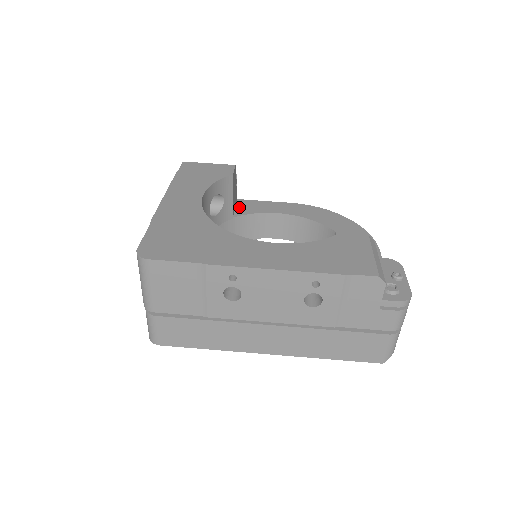
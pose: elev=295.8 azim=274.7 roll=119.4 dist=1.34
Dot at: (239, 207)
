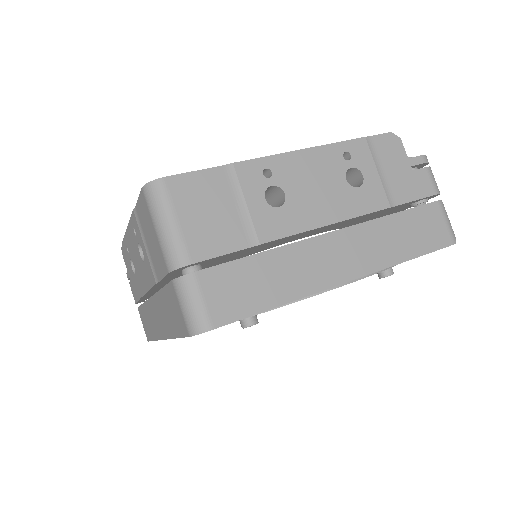
Dot at: occluded
